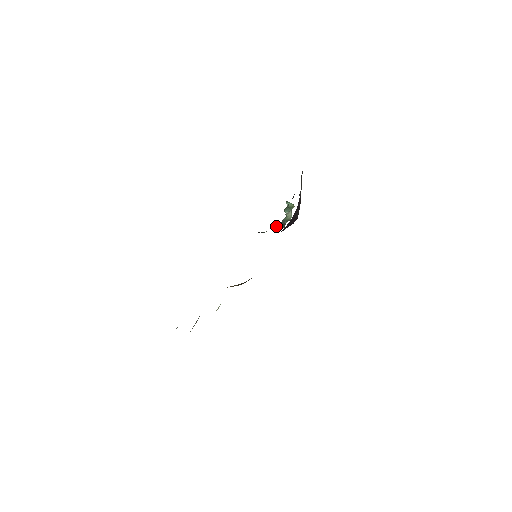
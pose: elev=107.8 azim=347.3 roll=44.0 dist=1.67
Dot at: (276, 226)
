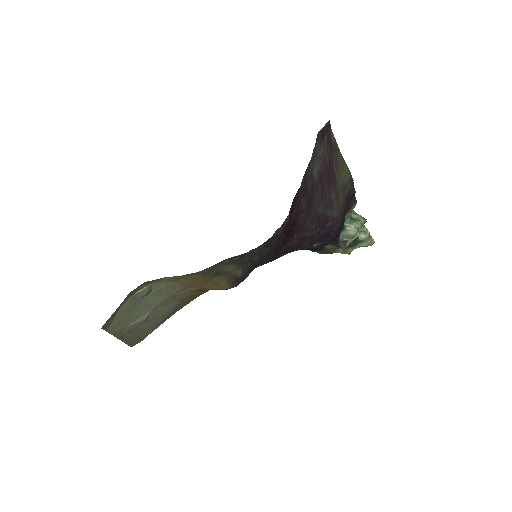
Dot at: (344, 249)
